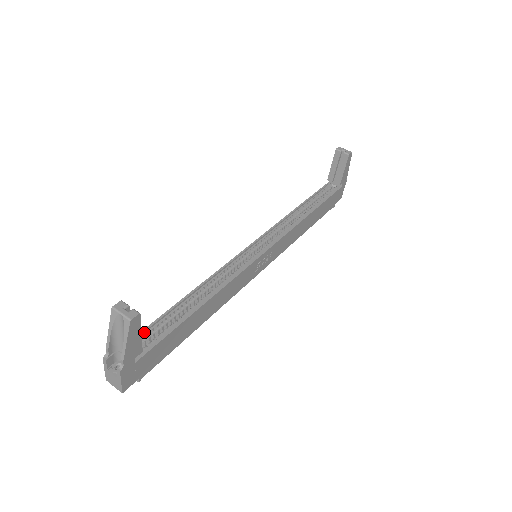
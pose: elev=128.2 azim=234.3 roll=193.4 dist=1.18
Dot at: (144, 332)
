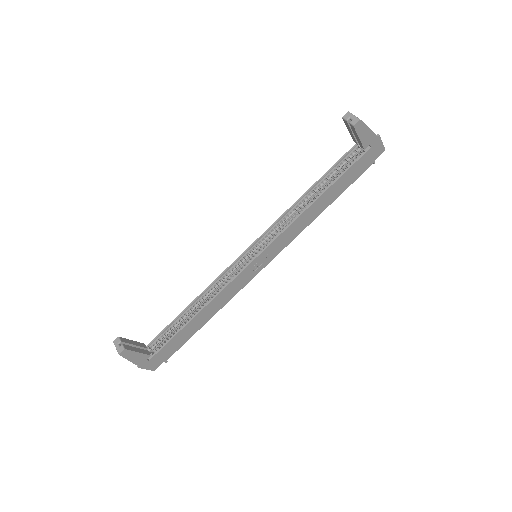
Dot at: (159, 336)
